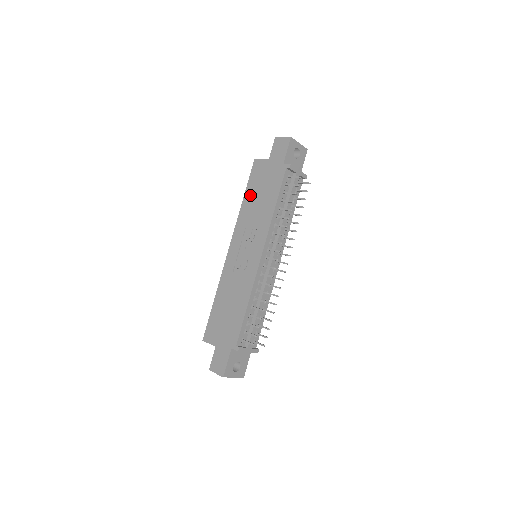
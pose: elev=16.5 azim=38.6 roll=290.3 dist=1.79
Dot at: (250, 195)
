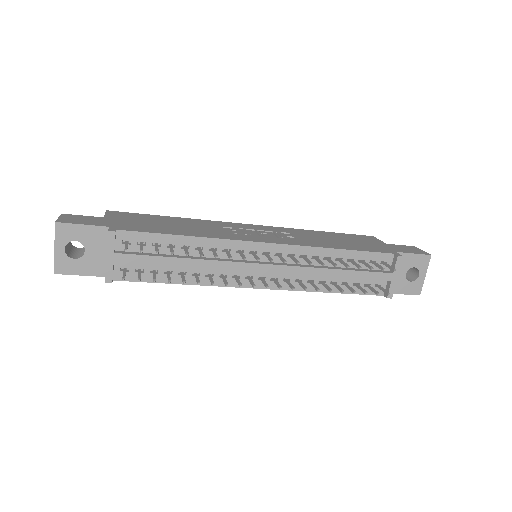
Dot at: (331, 234)
